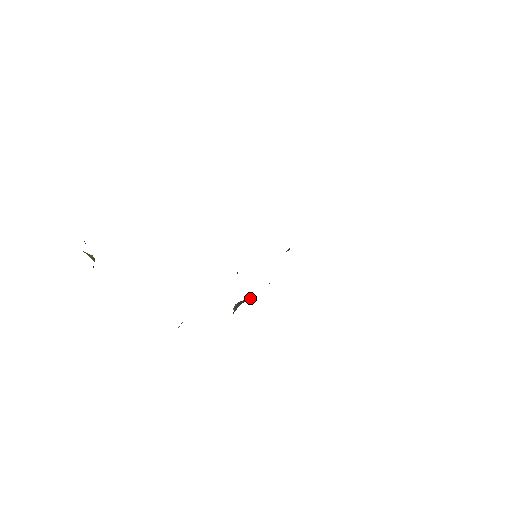
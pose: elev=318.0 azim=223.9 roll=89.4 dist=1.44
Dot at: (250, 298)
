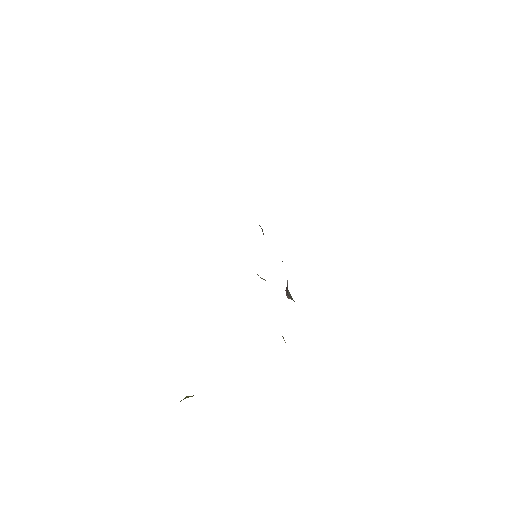
Dot at: (287, 281)
